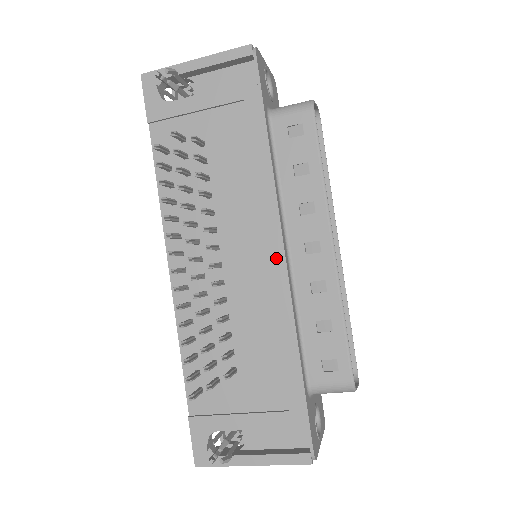
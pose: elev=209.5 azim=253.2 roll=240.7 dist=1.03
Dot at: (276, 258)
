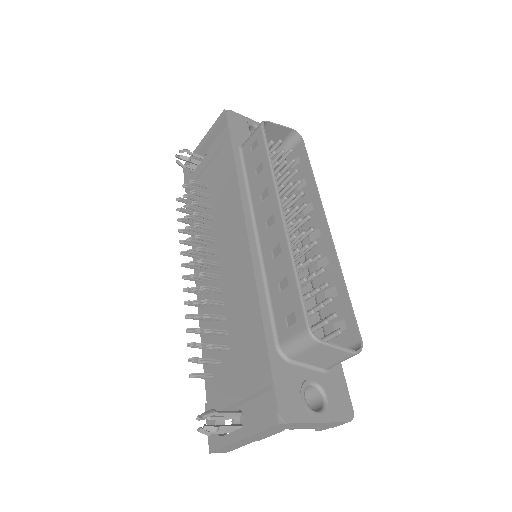
Dot at: (243, 240)
